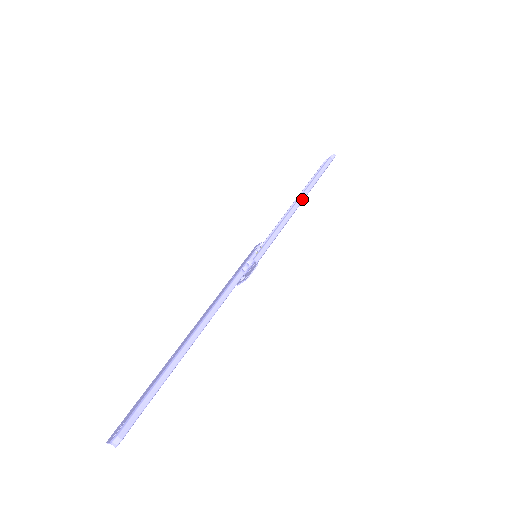
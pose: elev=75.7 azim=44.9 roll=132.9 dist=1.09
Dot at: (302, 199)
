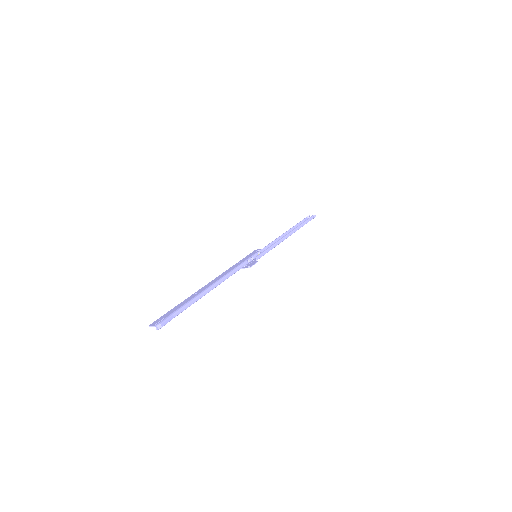
Dot at: (291, 234)
